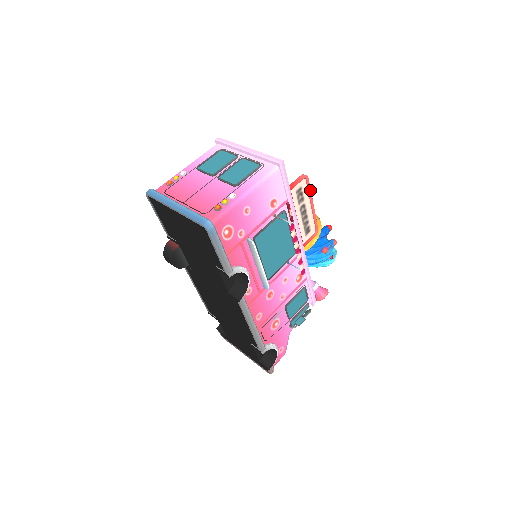
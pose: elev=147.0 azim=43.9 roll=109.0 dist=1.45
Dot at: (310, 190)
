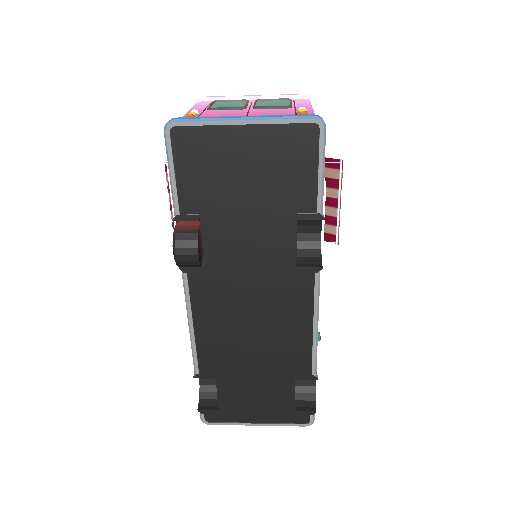
Dot at: occluded
